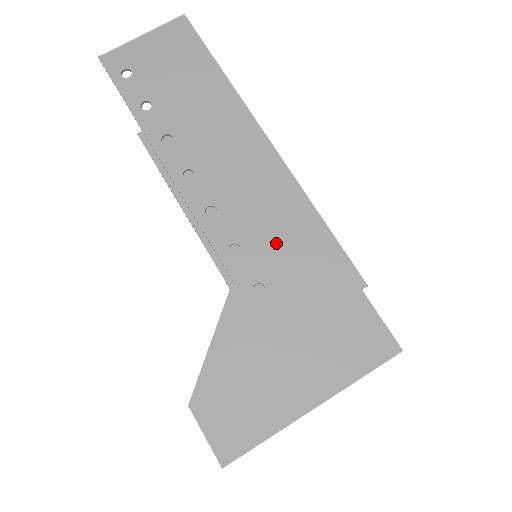
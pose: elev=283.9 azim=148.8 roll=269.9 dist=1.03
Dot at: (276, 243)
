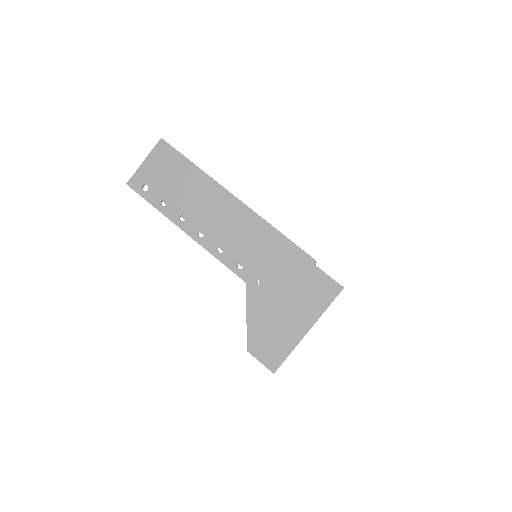
Dot at: (261, 255)
